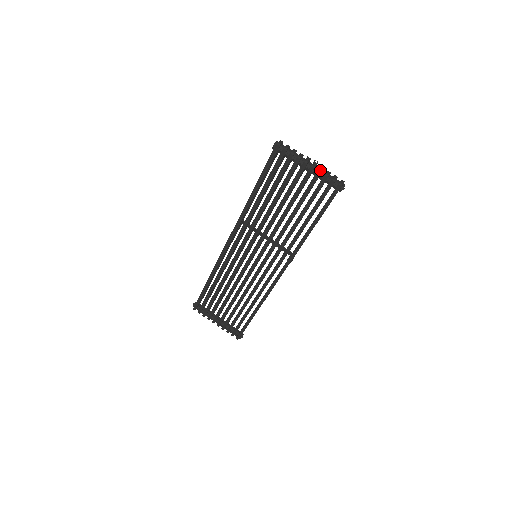
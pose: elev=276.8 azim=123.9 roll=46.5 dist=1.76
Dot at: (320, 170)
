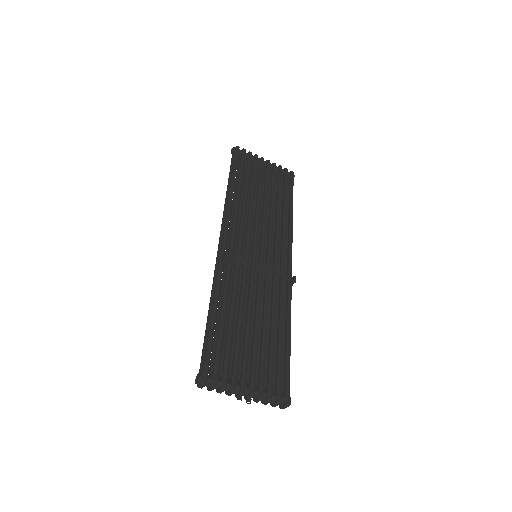
Dot at: occluded
